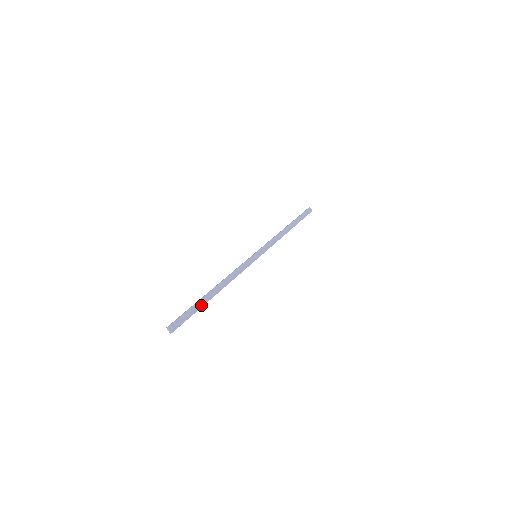
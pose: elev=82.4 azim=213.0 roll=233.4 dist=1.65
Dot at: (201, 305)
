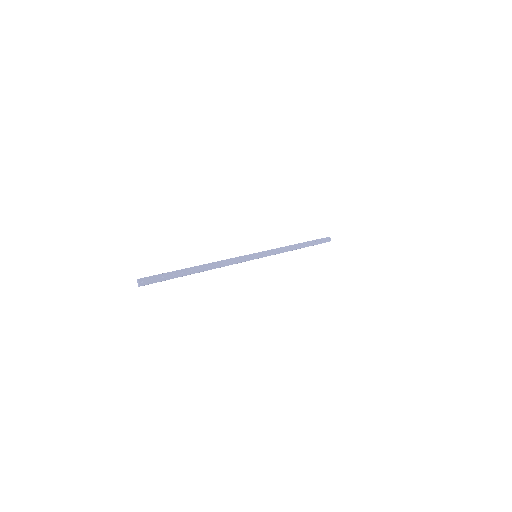
Dot at: (181, 275)
